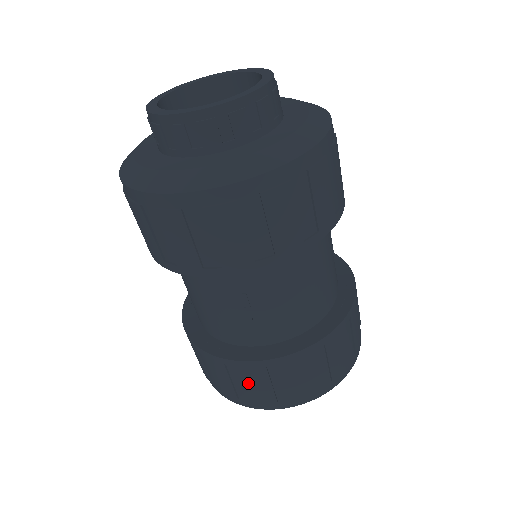
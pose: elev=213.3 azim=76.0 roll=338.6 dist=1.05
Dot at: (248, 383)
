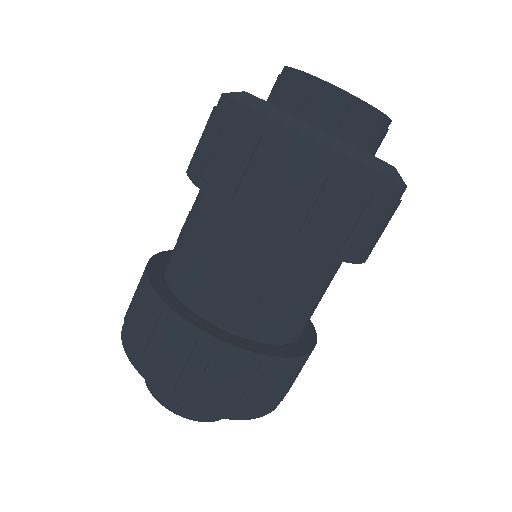
Dot at: (208, 371)
